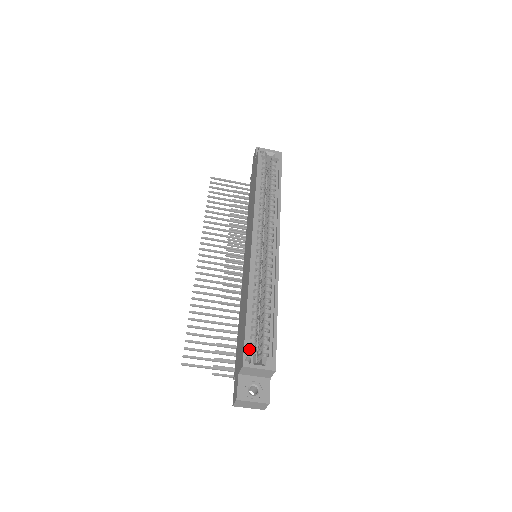
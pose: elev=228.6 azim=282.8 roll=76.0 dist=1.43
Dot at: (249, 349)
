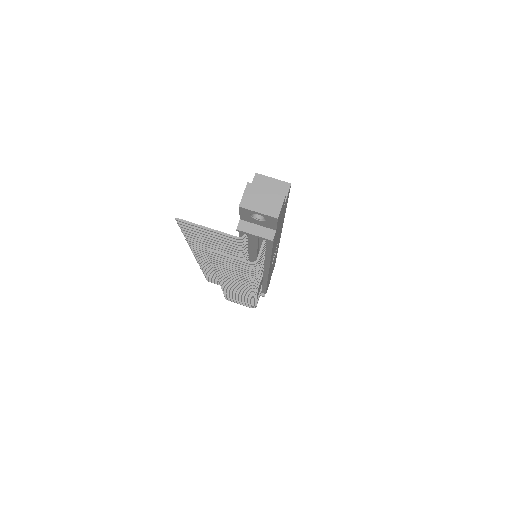
Dot at: occluded
